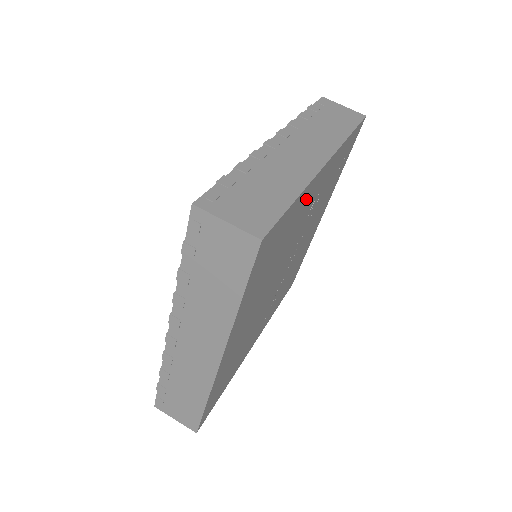
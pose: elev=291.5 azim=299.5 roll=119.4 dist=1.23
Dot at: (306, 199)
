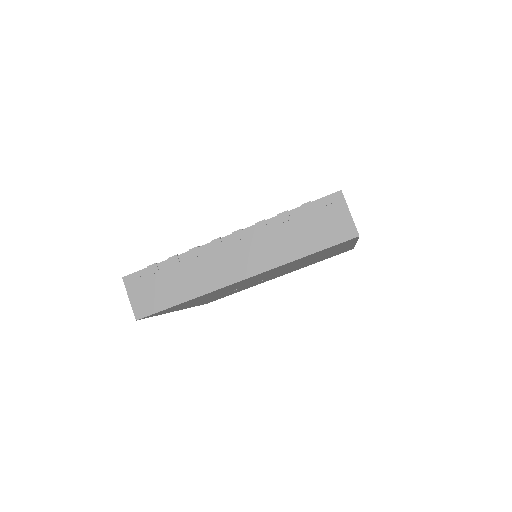
Dot at: occluded
